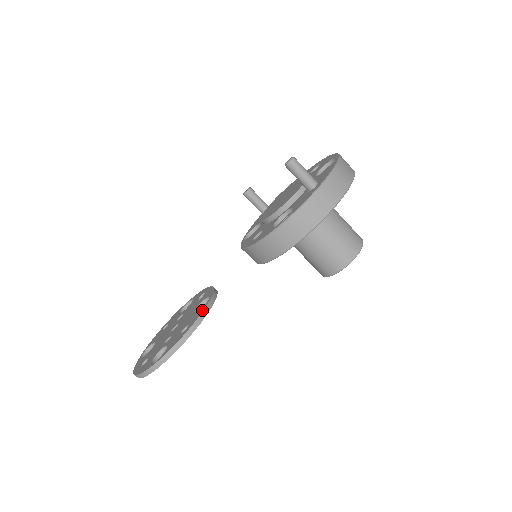
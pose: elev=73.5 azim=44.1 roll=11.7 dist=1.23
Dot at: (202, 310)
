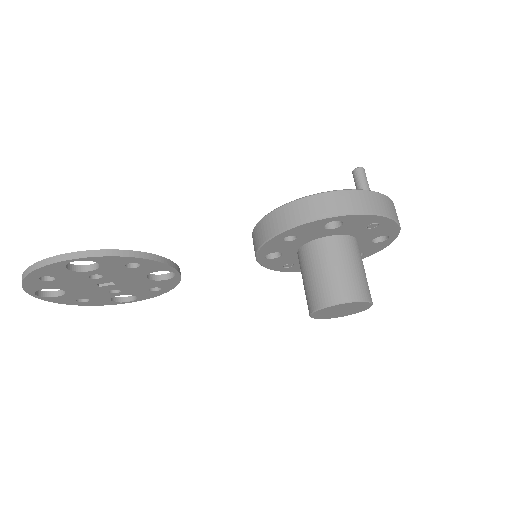
Dot at: (165, 259)
